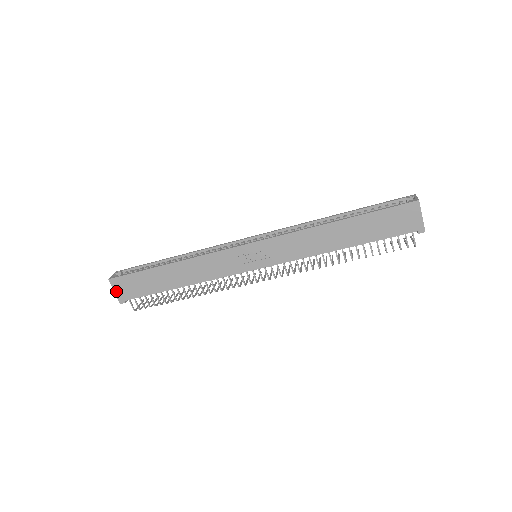
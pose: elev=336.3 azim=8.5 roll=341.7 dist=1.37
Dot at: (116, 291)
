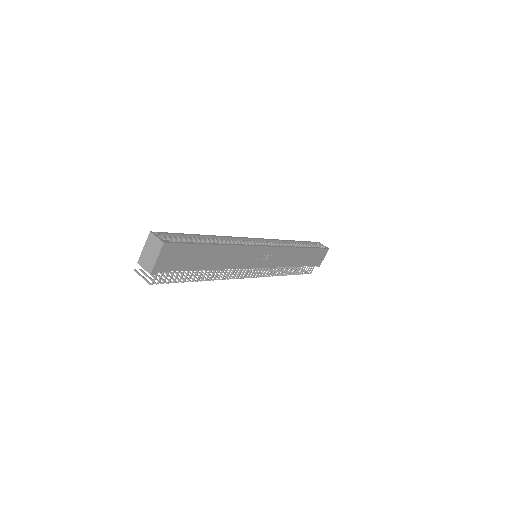
Dot at: (159, 258)
